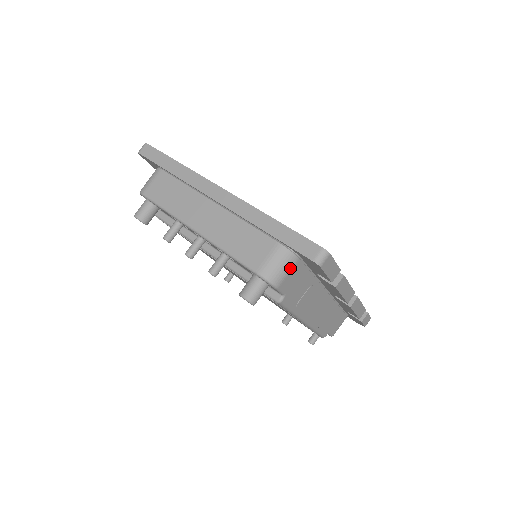
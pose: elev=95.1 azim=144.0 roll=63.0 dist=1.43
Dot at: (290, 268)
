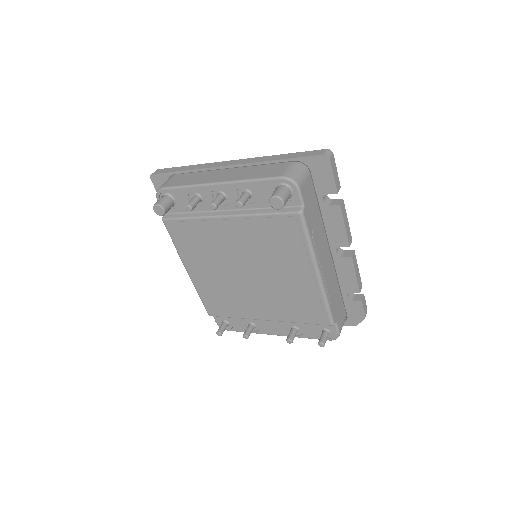
Dot at: (305, 177)
